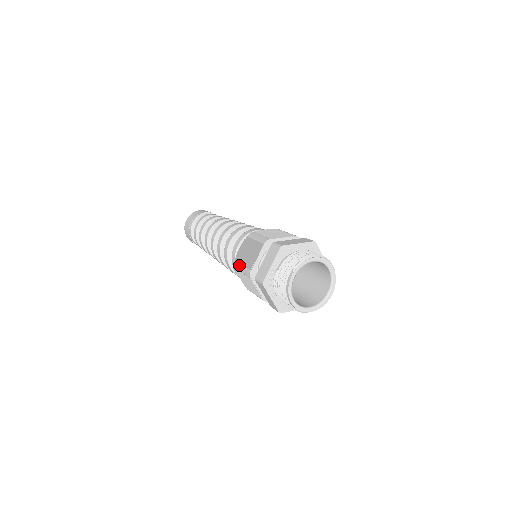
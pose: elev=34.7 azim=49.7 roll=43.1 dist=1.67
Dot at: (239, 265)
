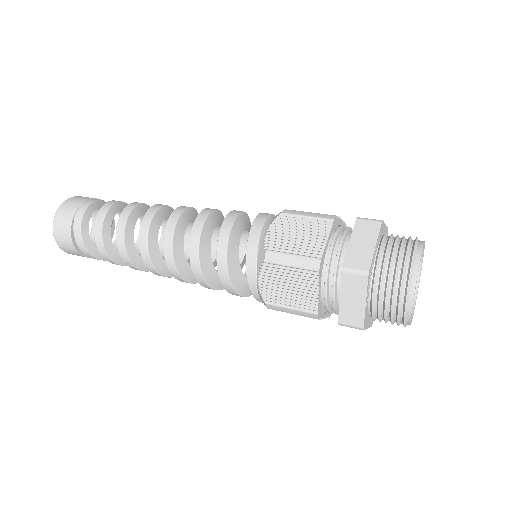
Dot at: (302, 211)
